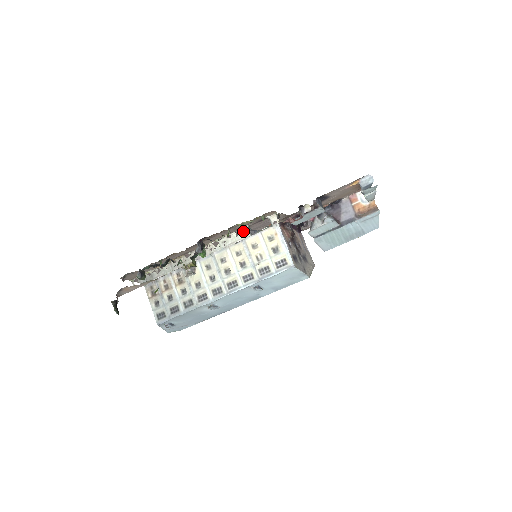
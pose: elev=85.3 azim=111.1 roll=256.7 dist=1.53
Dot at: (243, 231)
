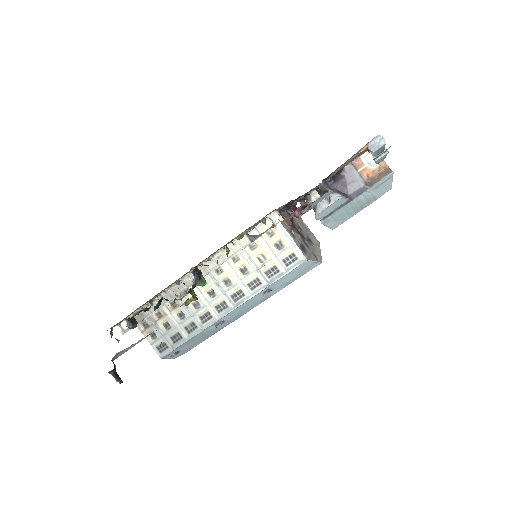
Dot at: (240, 239)
